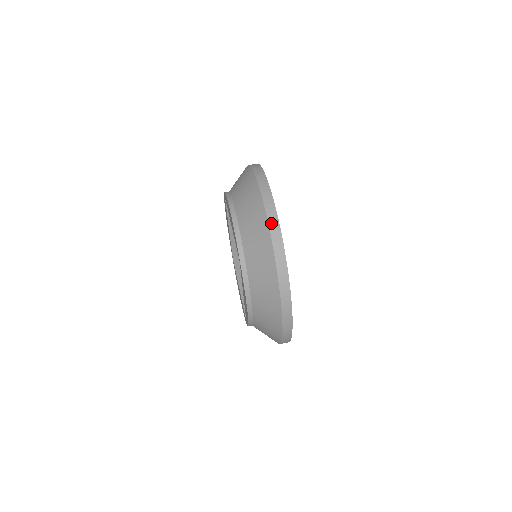
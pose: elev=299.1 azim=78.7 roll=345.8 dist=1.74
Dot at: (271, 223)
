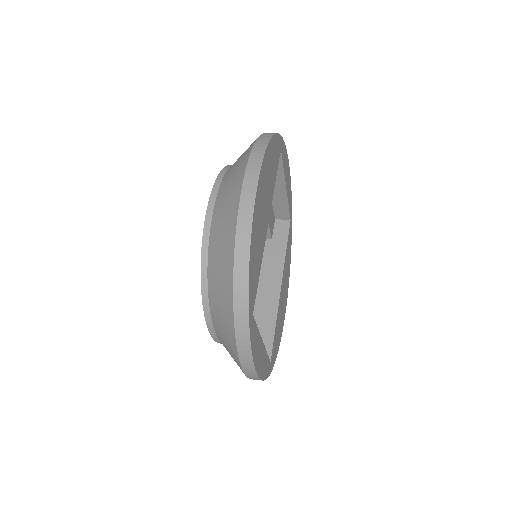
Dot at: (239, 245)
